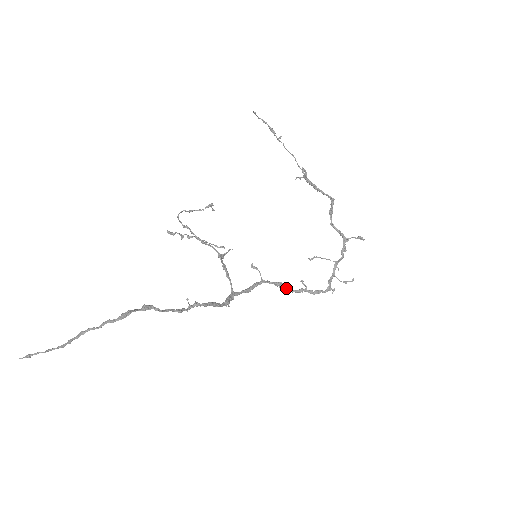
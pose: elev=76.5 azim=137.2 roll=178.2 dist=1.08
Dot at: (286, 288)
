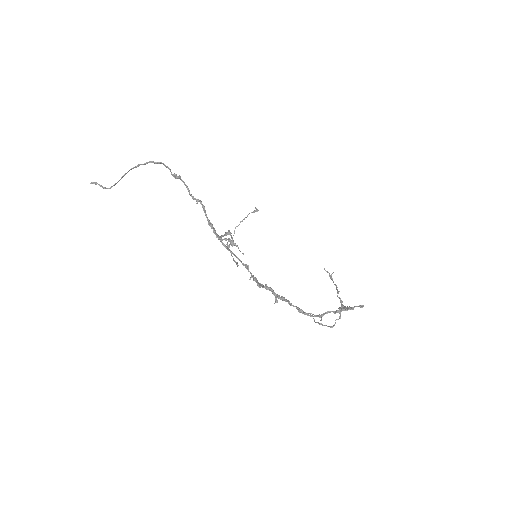
Dot at: (258, 283)
